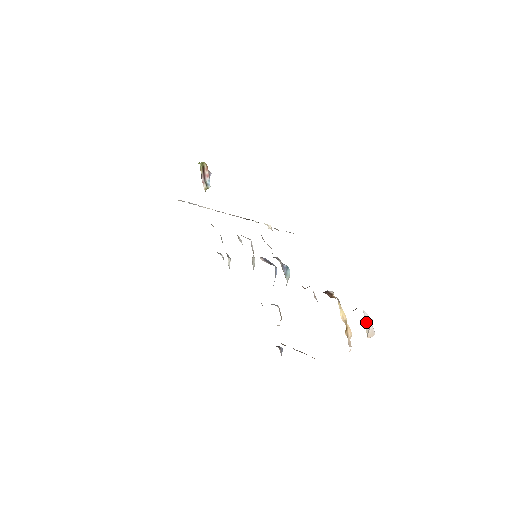
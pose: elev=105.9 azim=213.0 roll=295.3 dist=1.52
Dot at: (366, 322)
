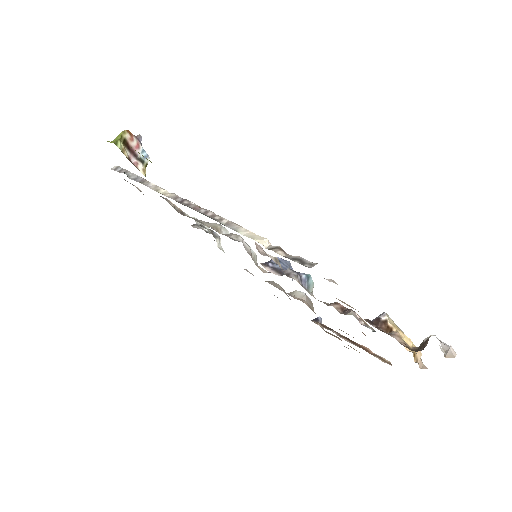
Dot at: (441, 344)
